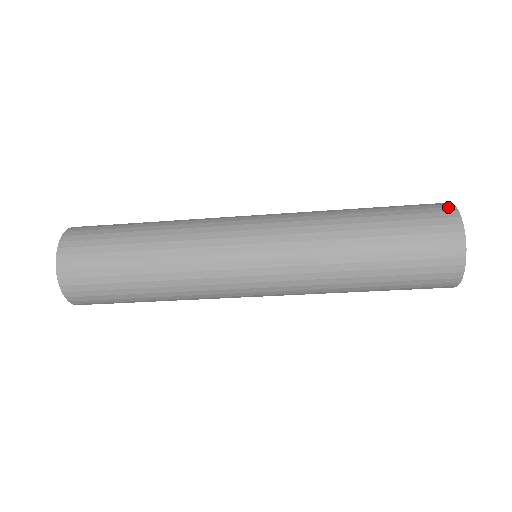
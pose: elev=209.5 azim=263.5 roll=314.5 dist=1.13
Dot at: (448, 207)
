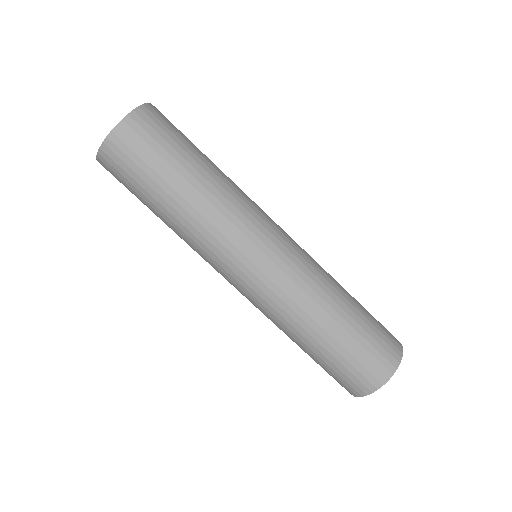
Dot at: (398, 341)
